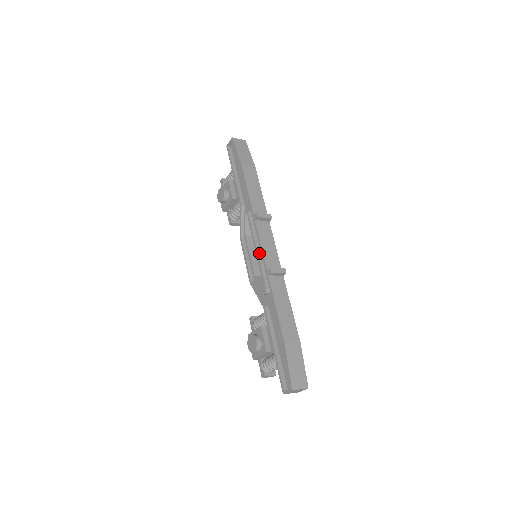
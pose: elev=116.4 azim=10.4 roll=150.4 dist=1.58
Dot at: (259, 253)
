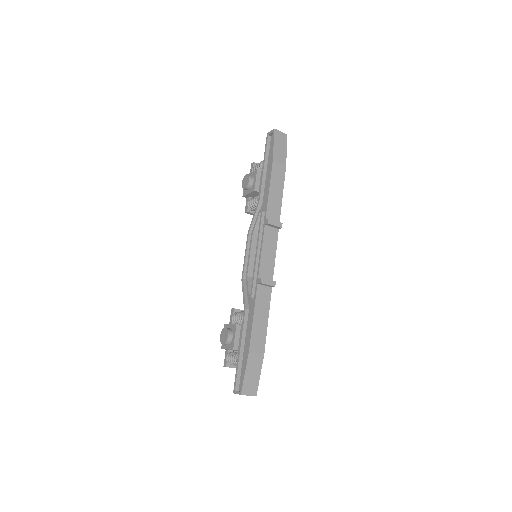
Dot at: (258, 257)
